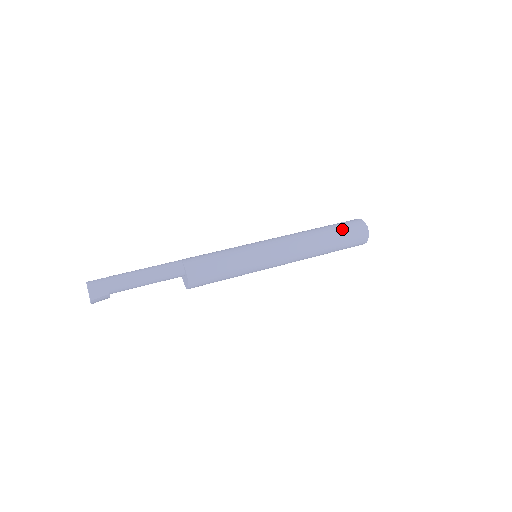
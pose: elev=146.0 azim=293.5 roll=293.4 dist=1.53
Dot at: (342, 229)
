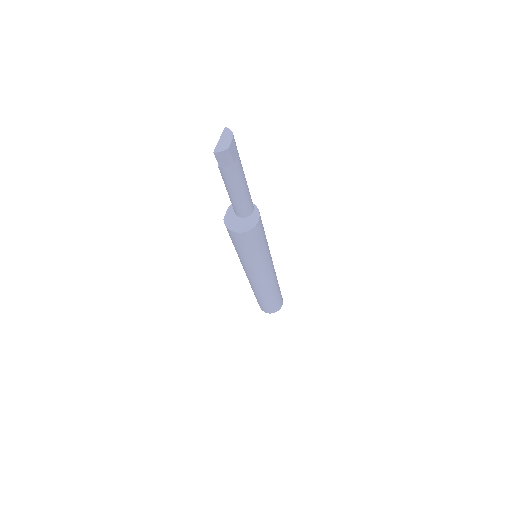
Dot at: occluded
